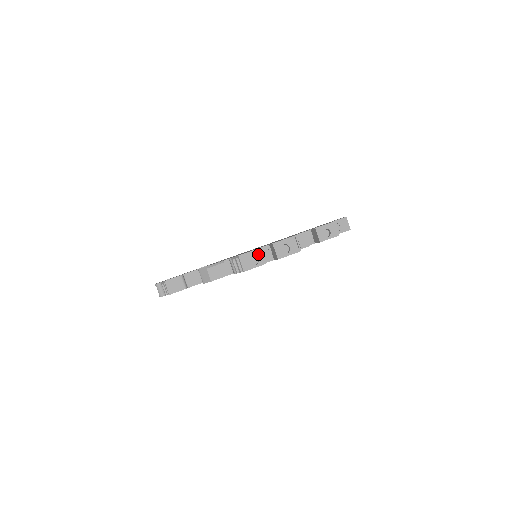
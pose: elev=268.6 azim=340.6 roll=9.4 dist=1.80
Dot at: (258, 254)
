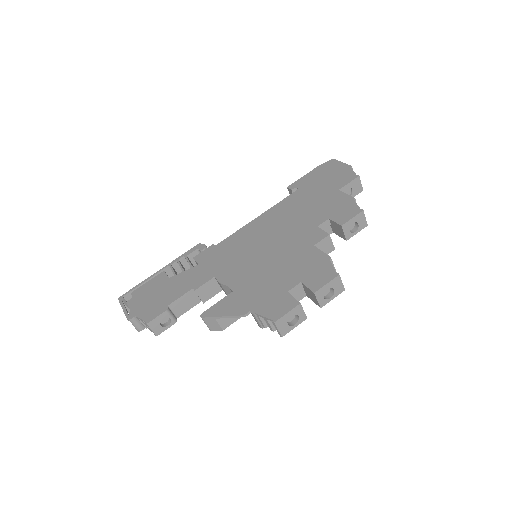
Dot at: (298, 312)
